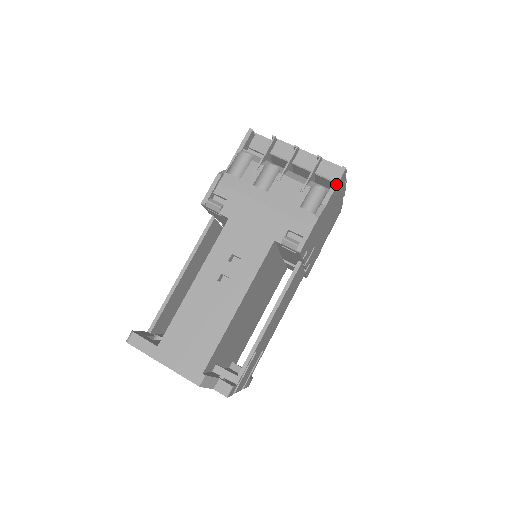
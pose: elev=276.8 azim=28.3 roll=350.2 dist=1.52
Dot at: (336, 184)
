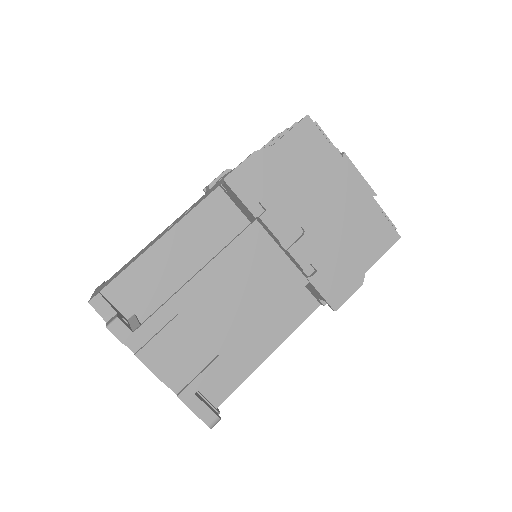
Dot at: (291, 128)
